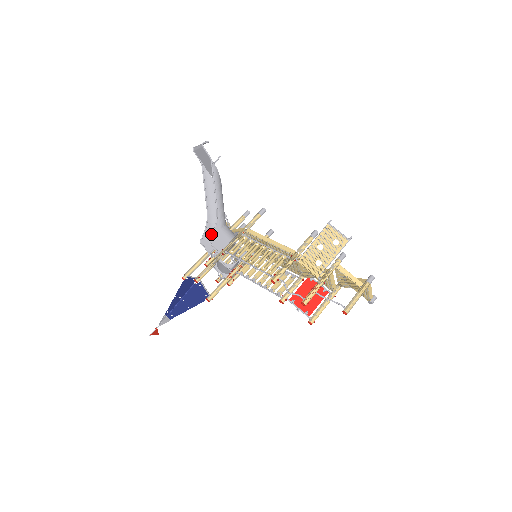
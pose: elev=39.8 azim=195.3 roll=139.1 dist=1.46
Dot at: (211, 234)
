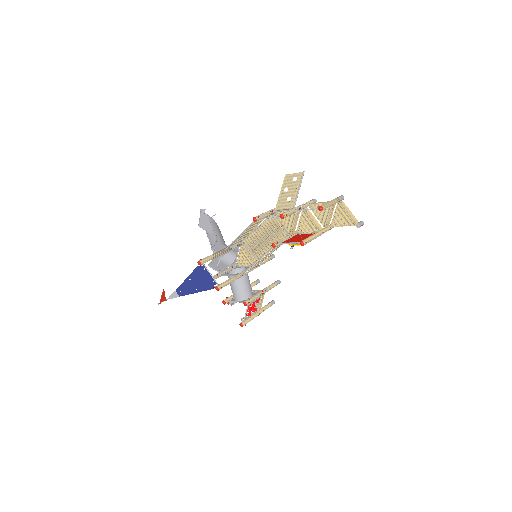
Dot at: occluded
